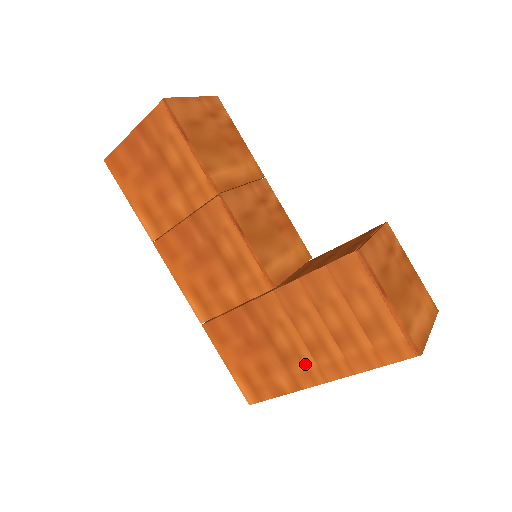
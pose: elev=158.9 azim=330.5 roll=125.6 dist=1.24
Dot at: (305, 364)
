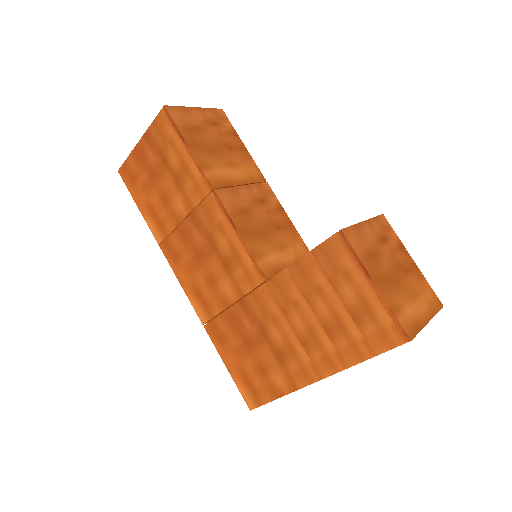
Dot at: (299, 360)
